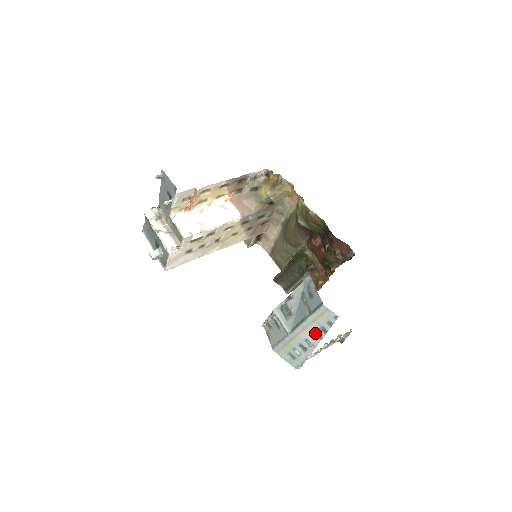
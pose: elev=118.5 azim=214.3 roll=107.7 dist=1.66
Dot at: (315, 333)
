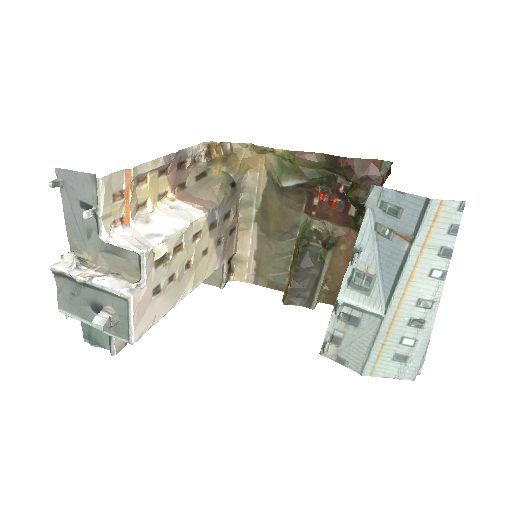
Dot at: (431, 273)
